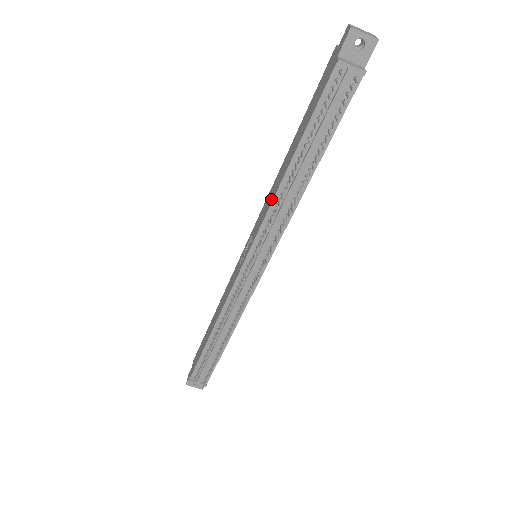
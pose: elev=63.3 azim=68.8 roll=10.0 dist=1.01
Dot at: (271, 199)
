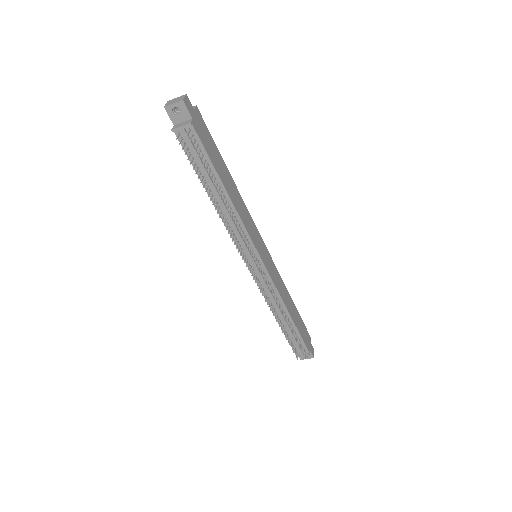
Dot at: occluded
